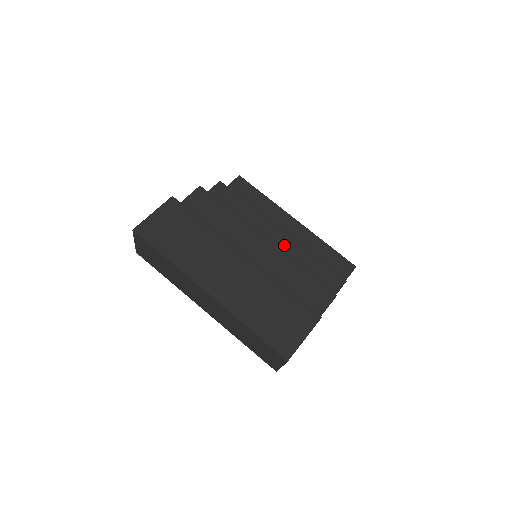
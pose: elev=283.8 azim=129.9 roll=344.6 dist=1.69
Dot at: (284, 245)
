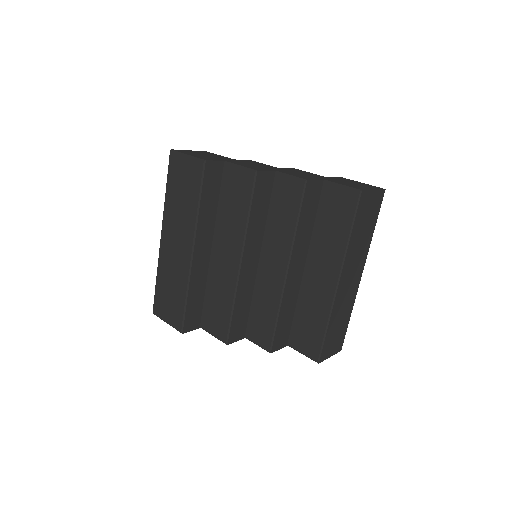
Dot at: (273, 281)
